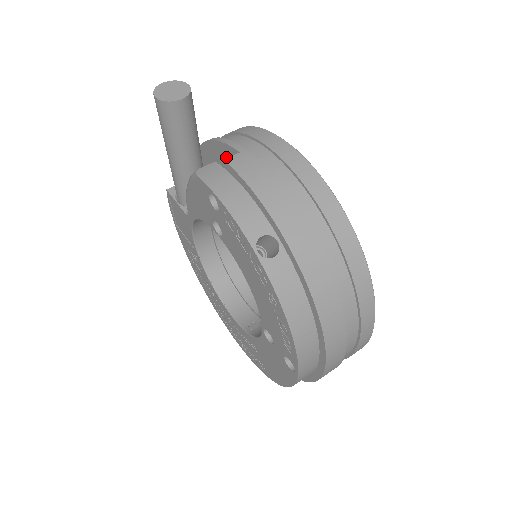
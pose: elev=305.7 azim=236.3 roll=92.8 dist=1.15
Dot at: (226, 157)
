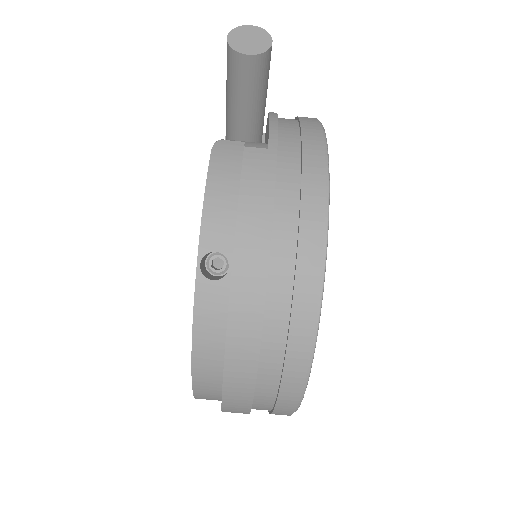
Dot at: (252, 145)
